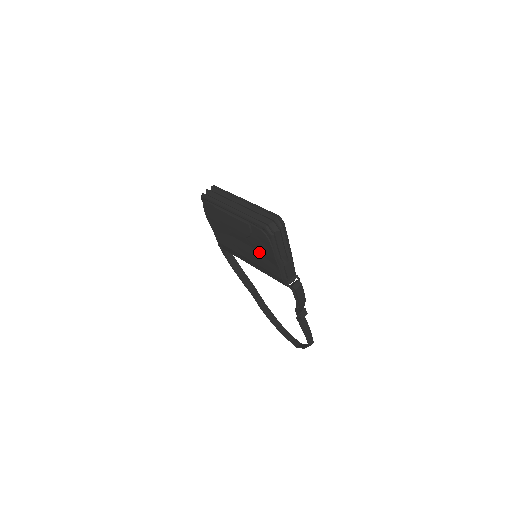
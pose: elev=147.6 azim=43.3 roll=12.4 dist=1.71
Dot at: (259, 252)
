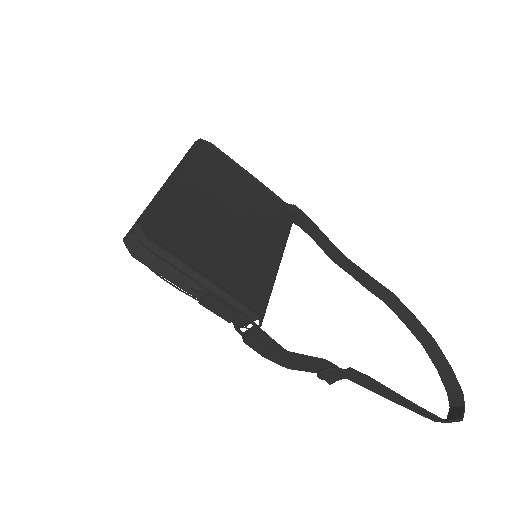
Dot at: occluded
